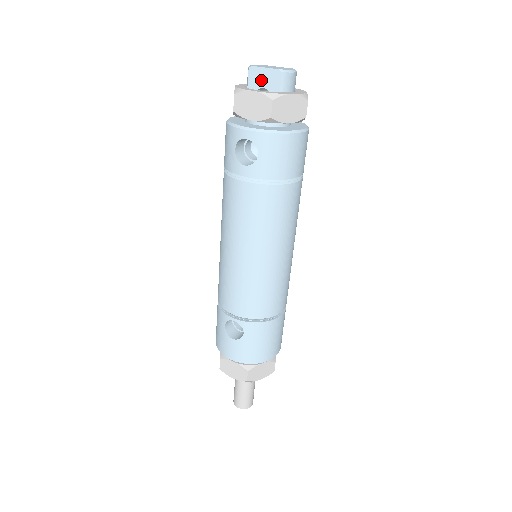
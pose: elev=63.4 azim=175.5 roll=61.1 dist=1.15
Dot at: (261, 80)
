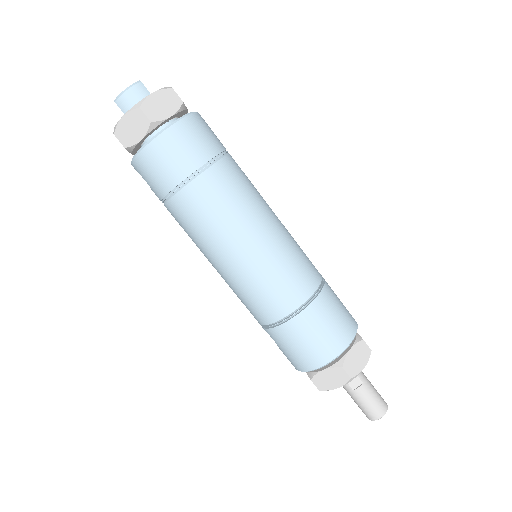
Dot at: occluded
